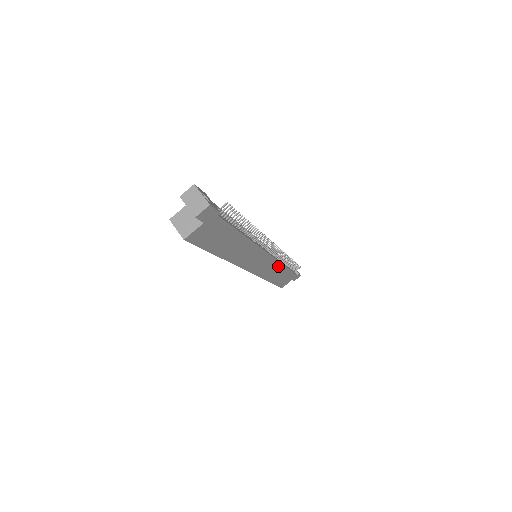
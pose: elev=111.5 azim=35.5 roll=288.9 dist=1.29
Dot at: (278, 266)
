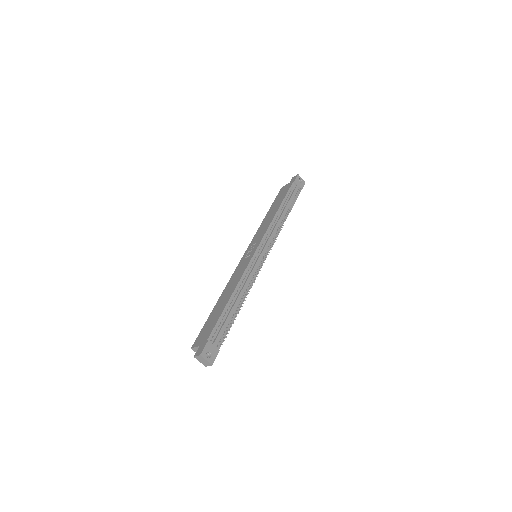
Dot at: occluded
